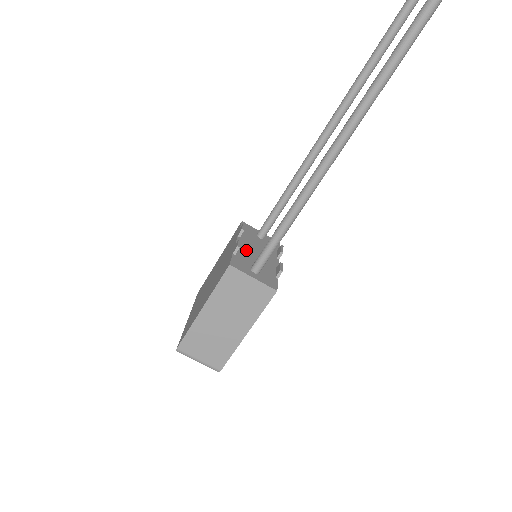
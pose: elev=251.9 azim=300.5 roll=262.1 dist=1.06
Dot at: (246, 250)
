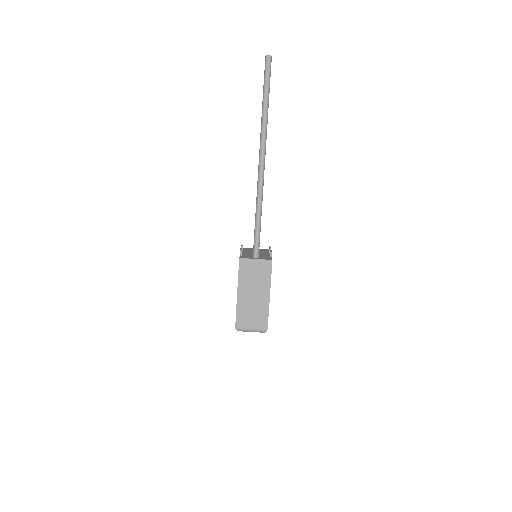
Dot at: (248, 254)
